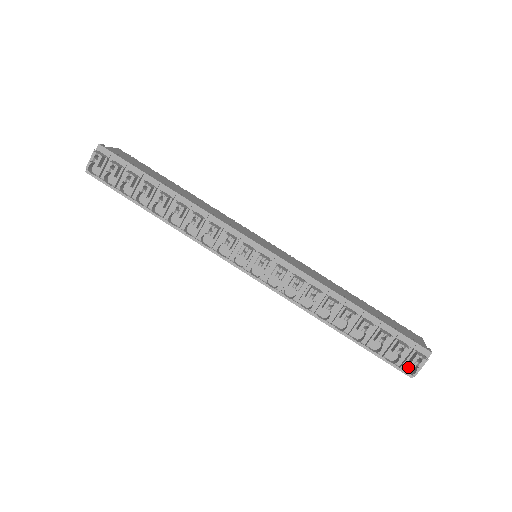
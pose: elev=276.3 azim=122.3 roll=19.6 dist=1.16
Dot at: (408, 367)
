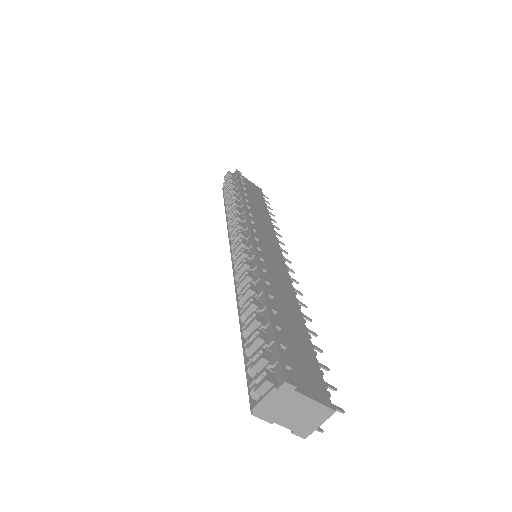
Dot at: occluded
